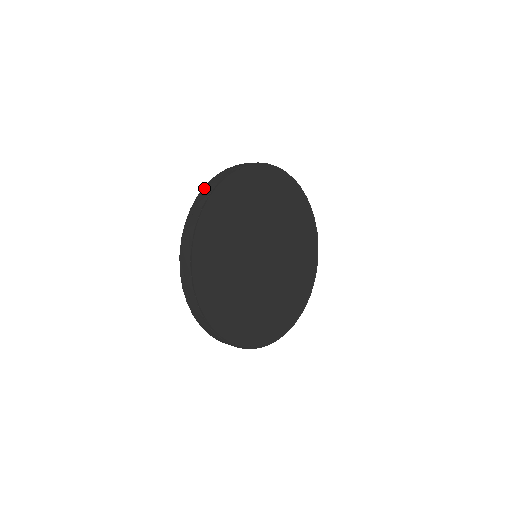
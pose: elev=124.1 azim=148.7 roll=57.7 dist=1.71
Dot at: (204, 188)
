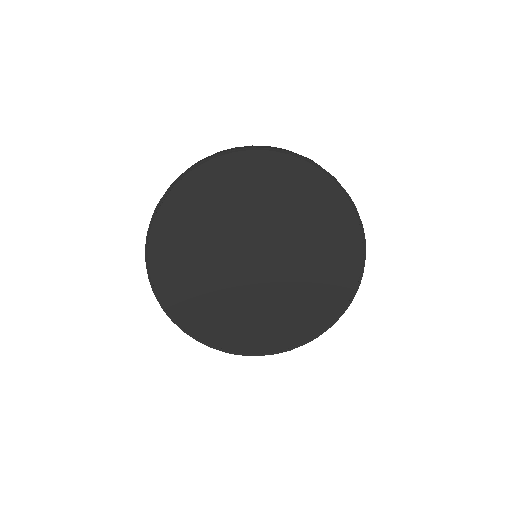
Dot at: (246, 146)
